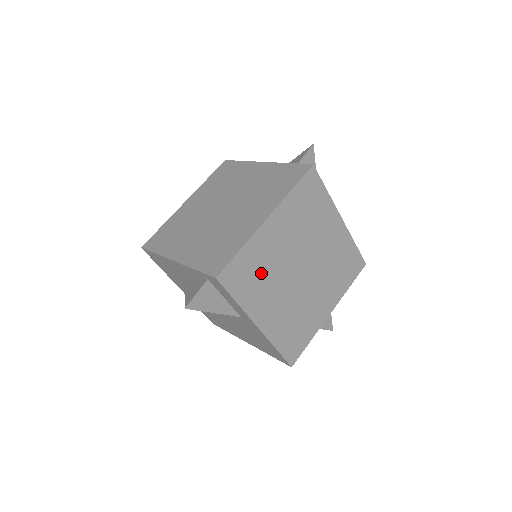
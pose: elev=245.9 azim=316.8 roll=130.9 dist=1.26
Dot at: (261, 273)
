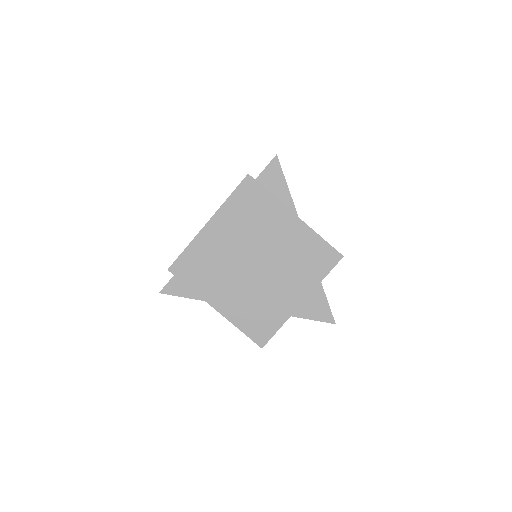
Dot at: (210, 266)
